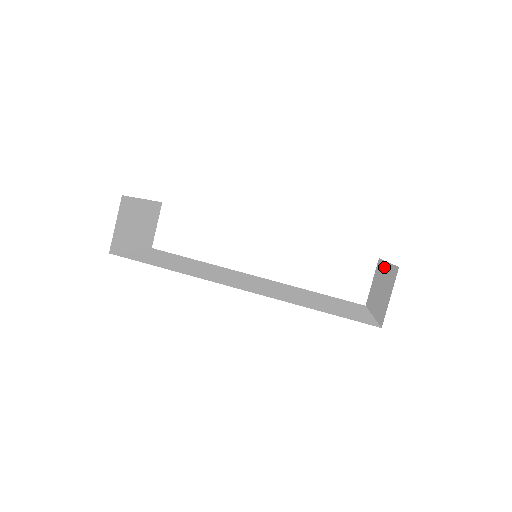
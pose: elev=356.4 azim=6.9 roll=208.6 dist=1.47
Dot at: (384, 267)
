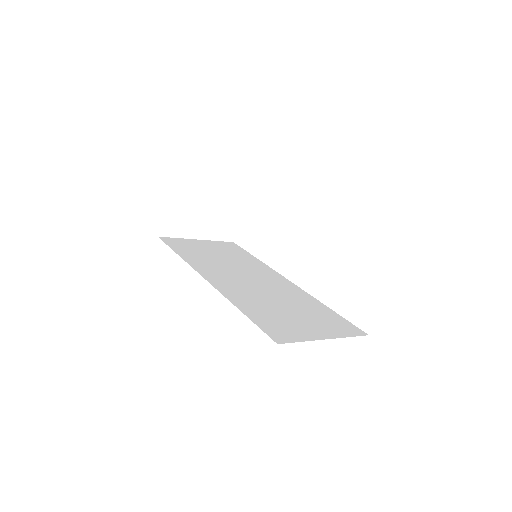
Dot at: occluded
